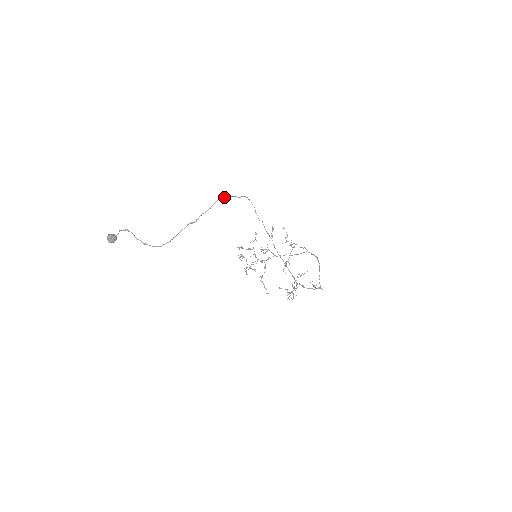
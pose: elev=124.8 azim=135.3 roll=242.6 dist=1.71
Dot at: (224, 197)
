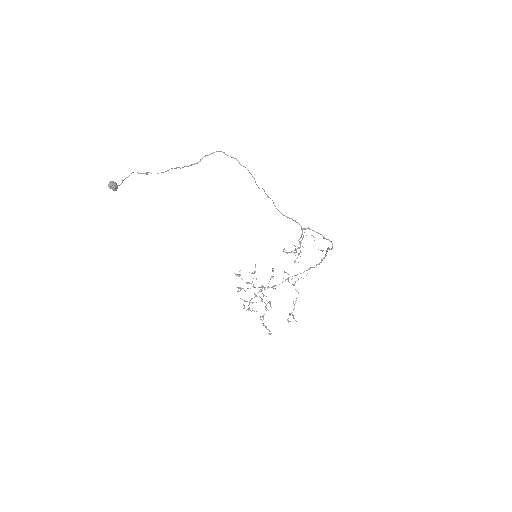
Dot at: (227, 155)
